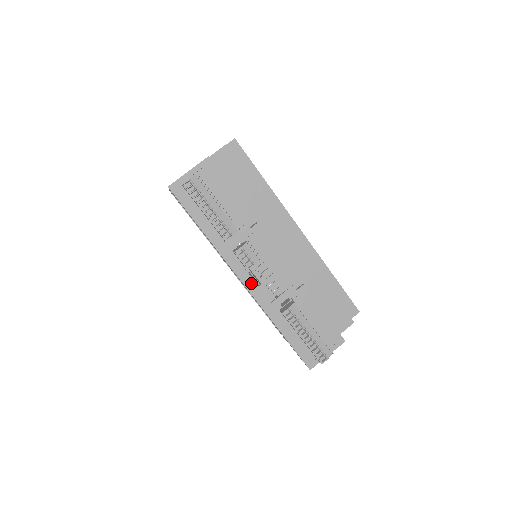
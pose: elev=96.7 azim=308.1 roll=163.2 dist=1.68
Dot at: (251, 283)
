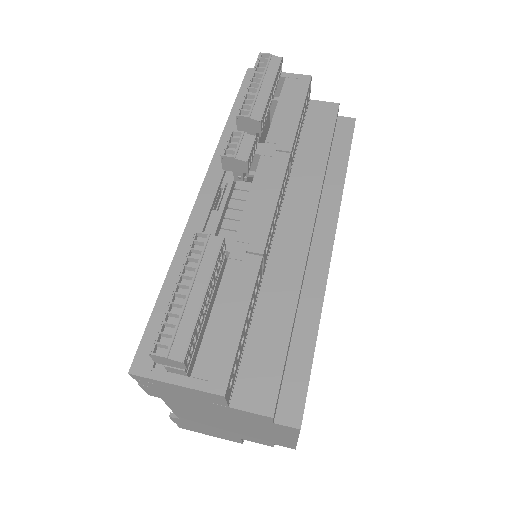
Dot at: (209, 195)
